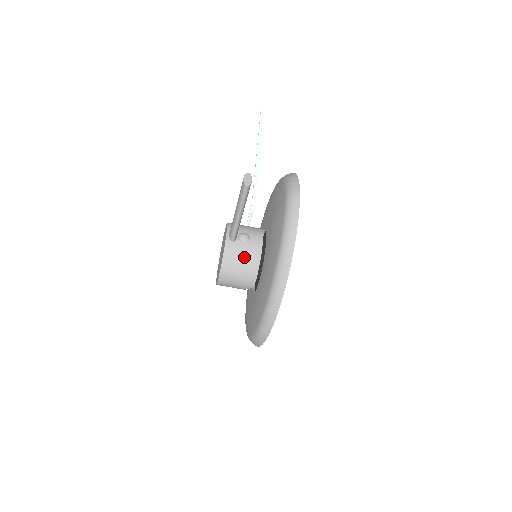
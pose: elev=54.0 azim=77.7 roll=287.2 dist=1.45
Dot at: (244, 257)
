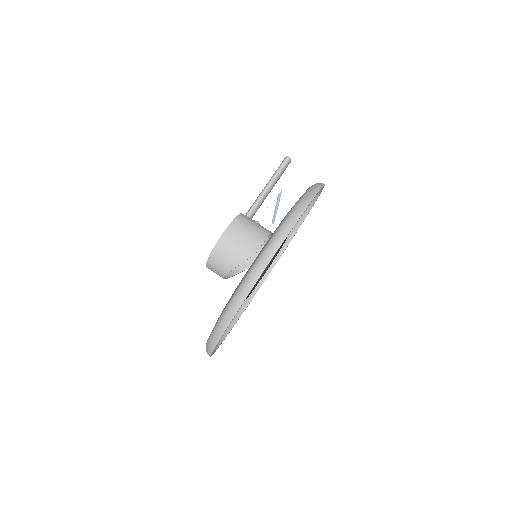
Dot at: (256, 226)
